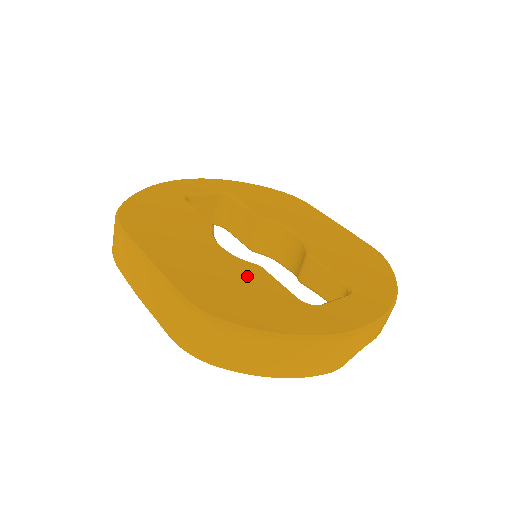
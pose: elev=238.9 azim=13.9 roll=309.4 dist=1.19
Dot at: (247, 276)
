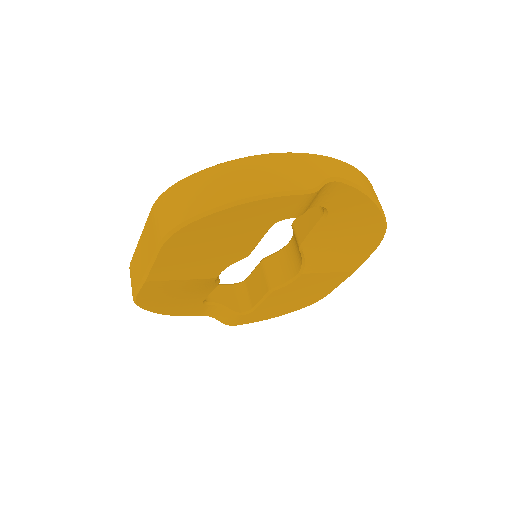
Dot at: occluded
